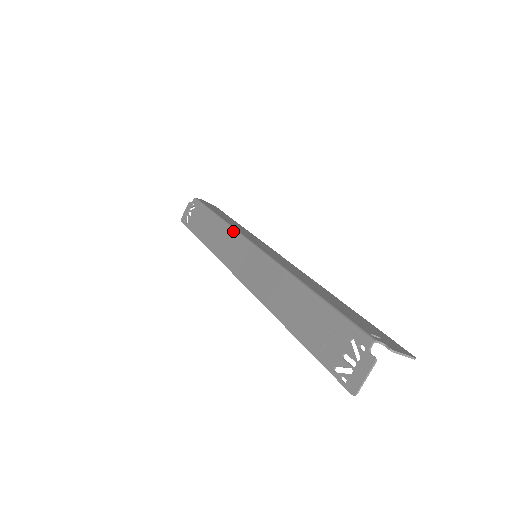
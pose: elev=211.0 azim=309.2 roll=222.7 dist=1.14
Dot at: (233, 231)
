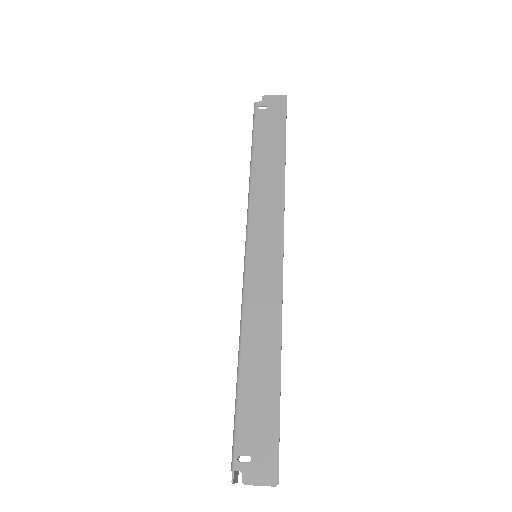
Dot at: (247, 209)
